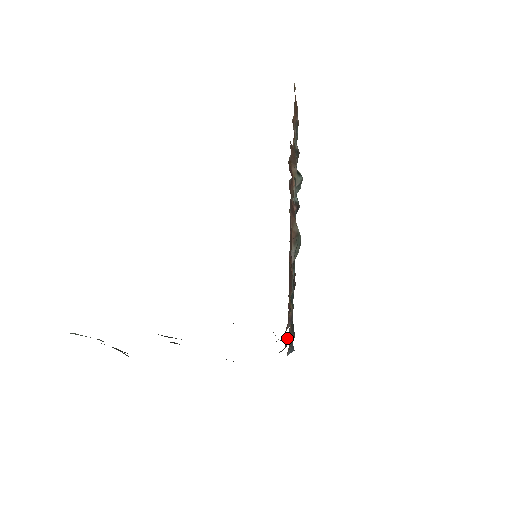
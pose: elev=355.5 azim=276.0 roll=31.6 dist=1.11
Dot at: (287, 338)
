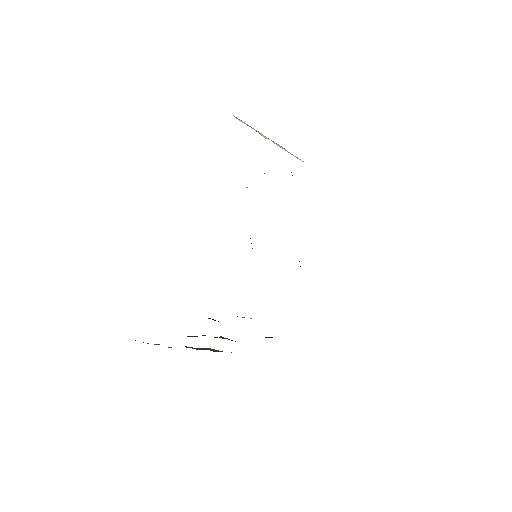
Dot at: occluded
